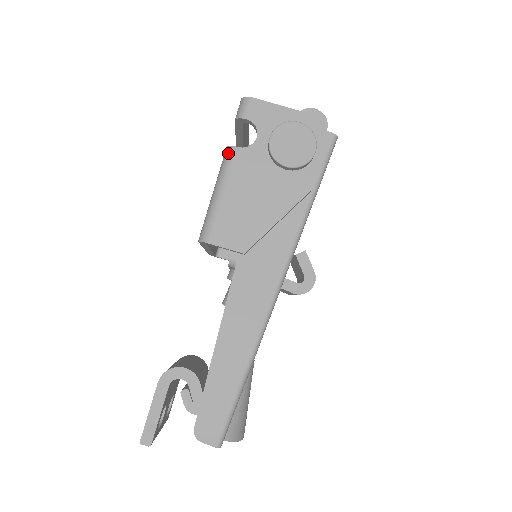
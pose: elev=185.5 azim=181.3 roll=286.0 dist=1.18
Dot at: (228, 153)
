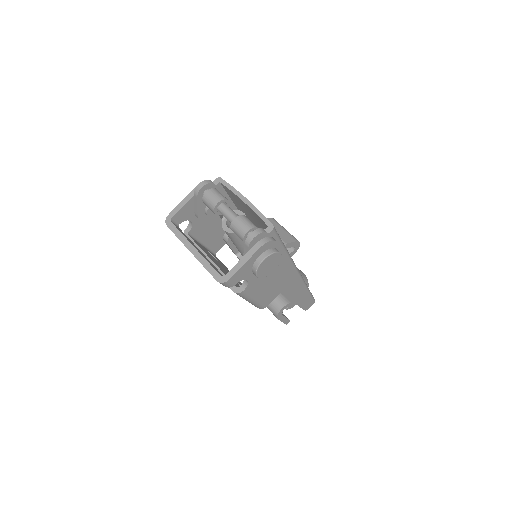
Dot at: (240, 295)
